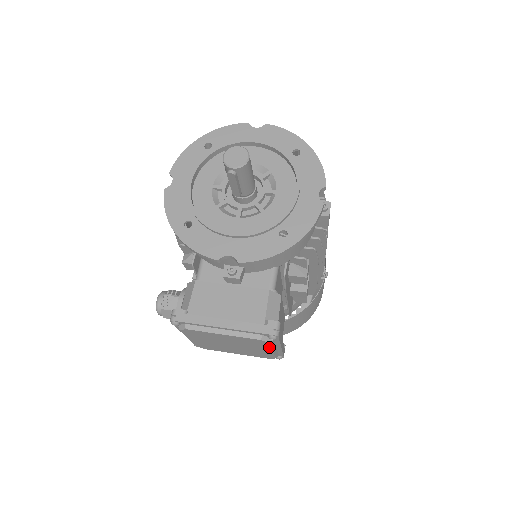
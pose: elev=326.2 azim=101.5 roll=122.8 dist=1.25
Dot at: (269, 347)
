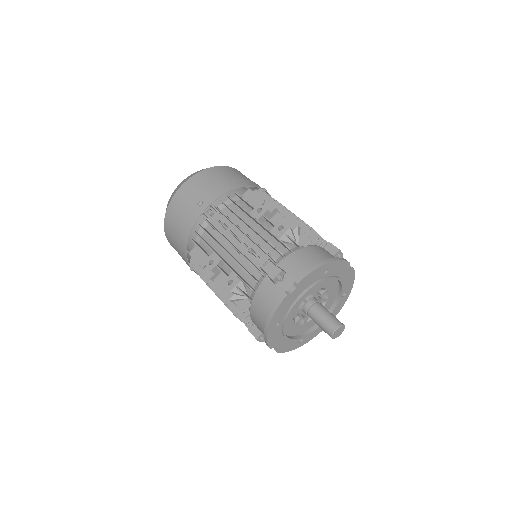
Dot at: occluded
